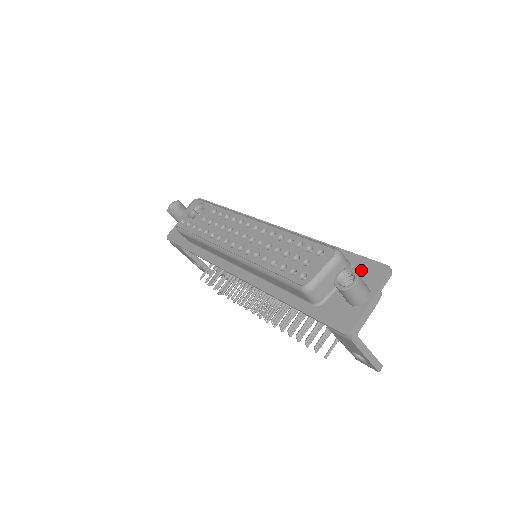
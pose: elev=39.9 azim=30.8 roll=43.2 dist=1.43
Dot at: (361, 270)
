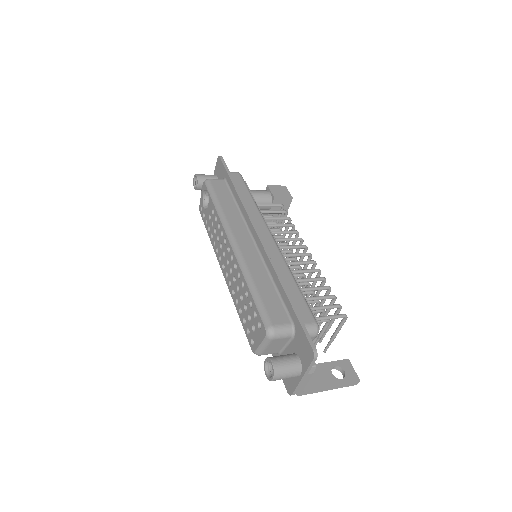
Dot at: (299, 340)
